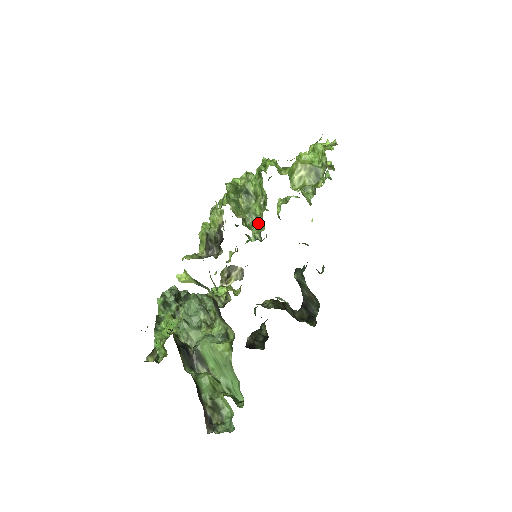
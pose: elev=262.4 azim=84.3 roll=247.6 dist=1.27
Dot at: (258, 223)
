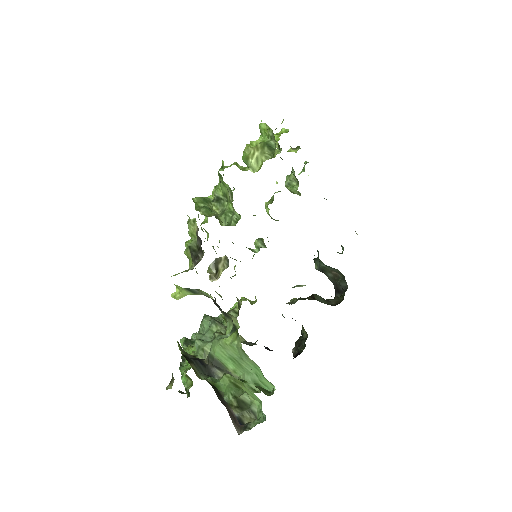
Dot at: (234, 216)
